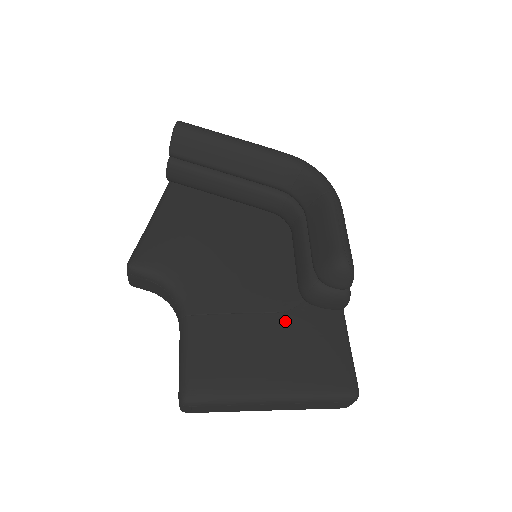
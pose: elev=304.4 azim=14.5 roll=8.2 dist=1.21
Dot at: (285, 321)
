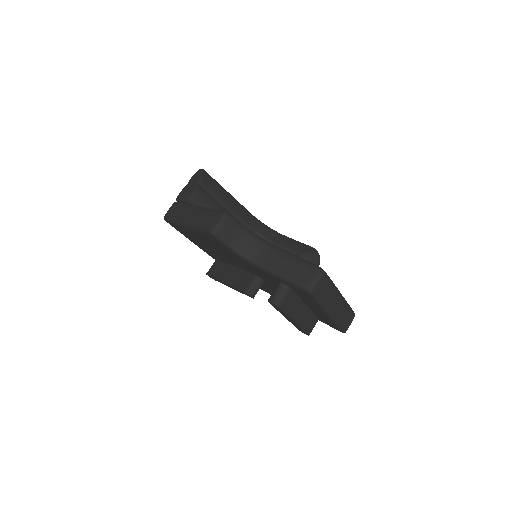
Dot at: occluded
